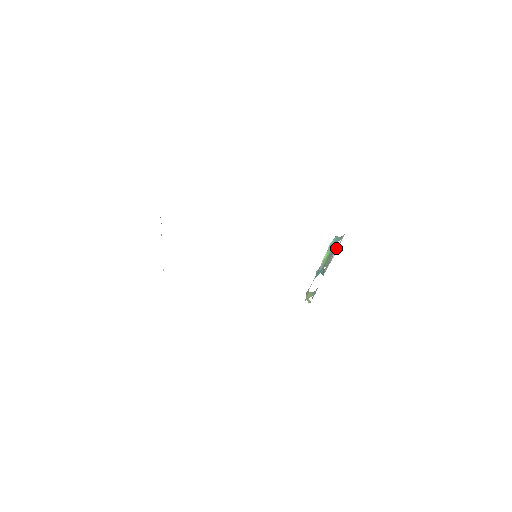
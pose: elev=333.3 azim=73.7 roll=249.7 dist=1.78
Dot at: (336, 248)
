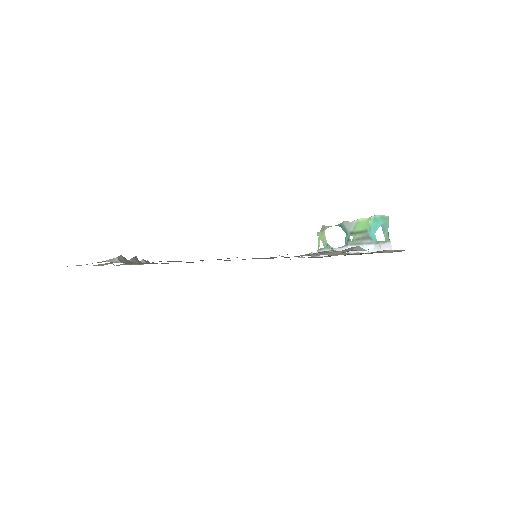
Dot at: (375, 240)
